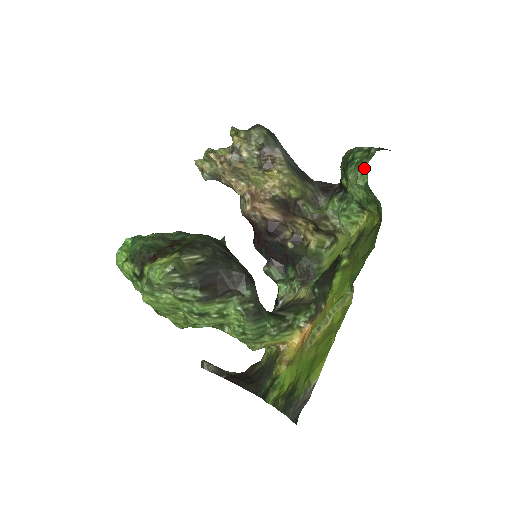
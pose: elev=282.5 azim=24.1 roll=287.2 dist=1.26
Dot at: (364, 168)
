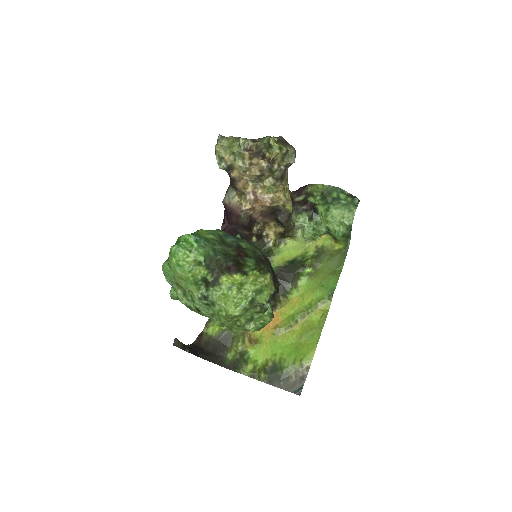
Dot at: (352, 213)
